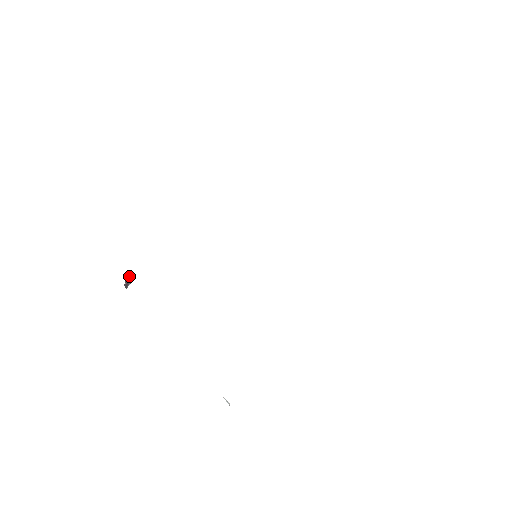
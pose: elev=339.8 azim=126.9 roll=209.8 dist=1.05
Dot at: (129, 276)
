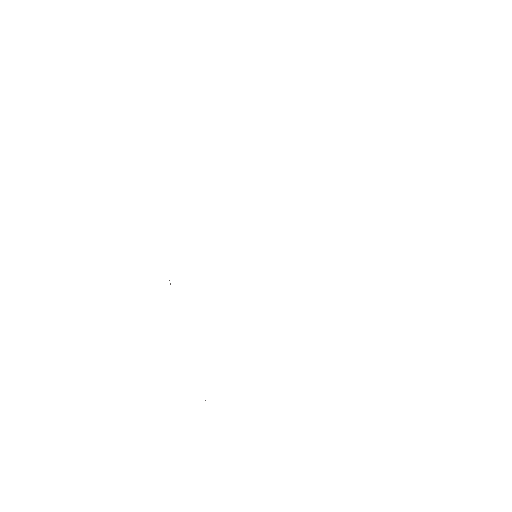
Dot at: occluded
